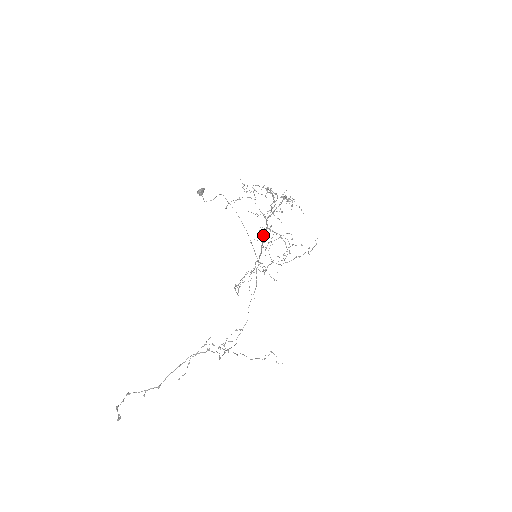
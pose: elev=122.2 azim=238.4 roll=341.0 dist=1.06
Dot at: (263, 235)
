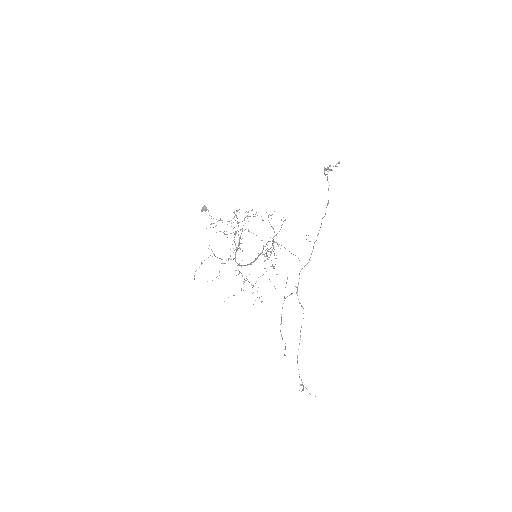
Dot at: (241, 265)
